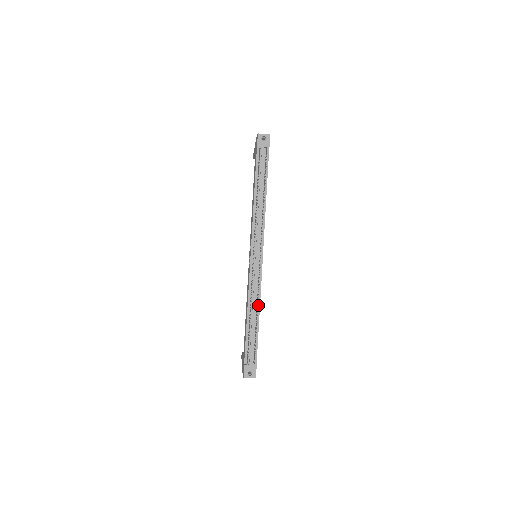
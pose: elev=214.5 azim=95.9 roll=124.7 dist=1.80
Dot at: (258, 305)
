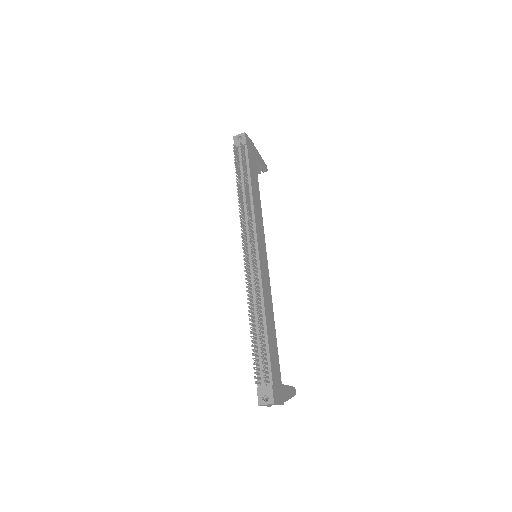
Dot at: (256, 304)
